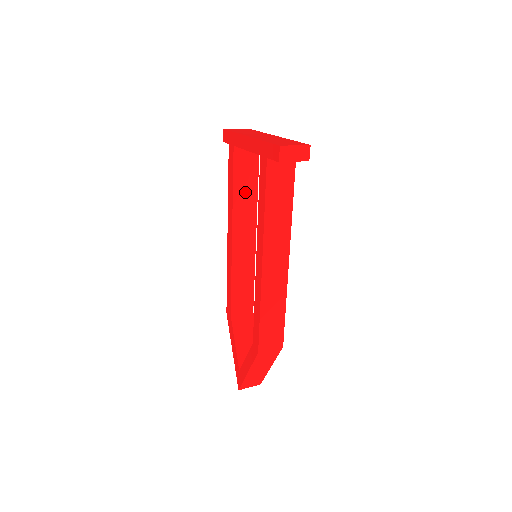
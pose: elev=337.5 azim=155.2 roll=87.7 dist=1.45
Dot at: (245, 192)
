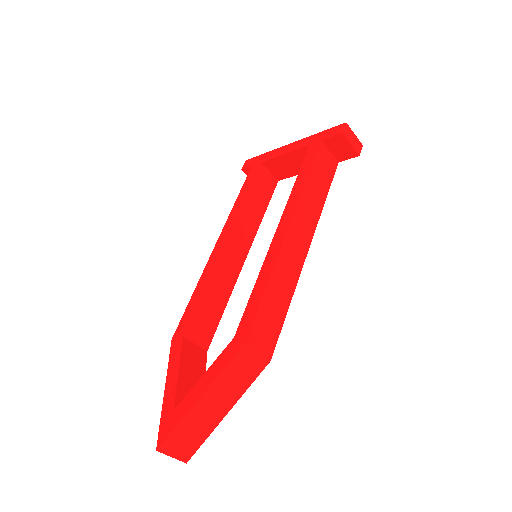
Dot at: (254, 208)
